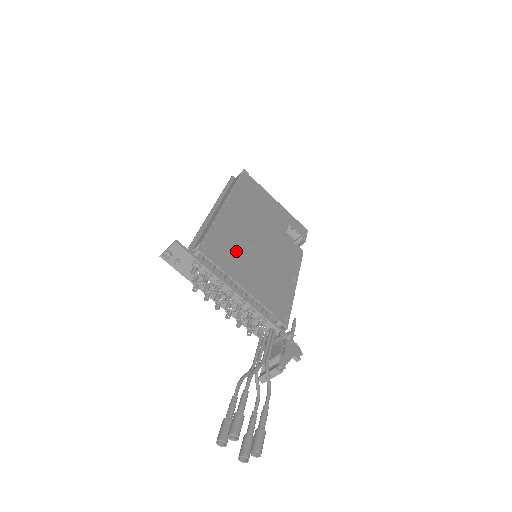
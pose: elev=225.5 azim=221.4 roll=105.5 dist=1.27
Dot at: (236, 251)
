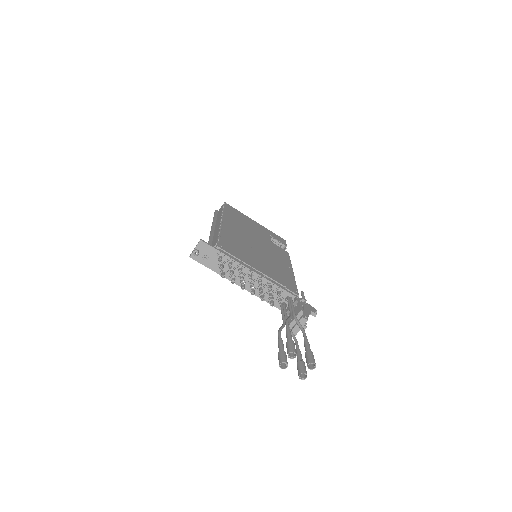
Dot at: (243, 249)
